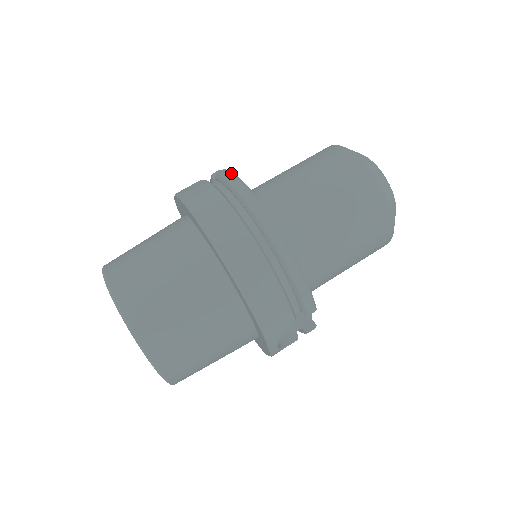
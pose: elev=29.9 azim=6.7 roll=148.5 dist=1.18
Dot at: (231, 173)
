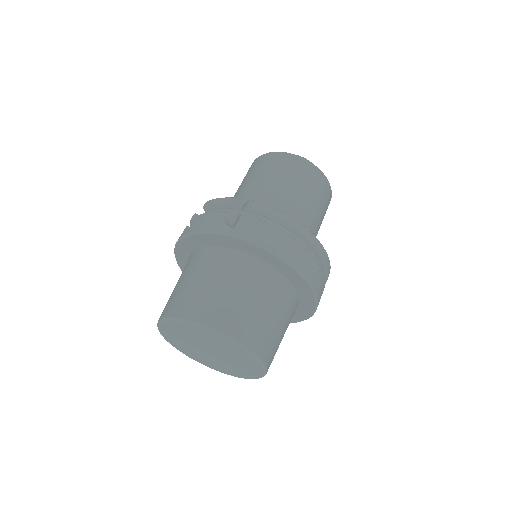
Dot at: (268, 206)
